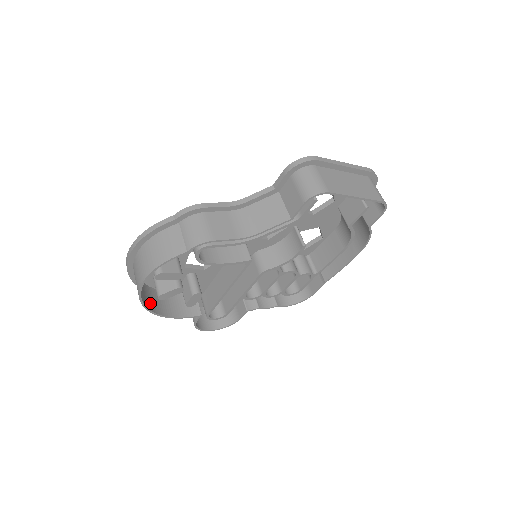
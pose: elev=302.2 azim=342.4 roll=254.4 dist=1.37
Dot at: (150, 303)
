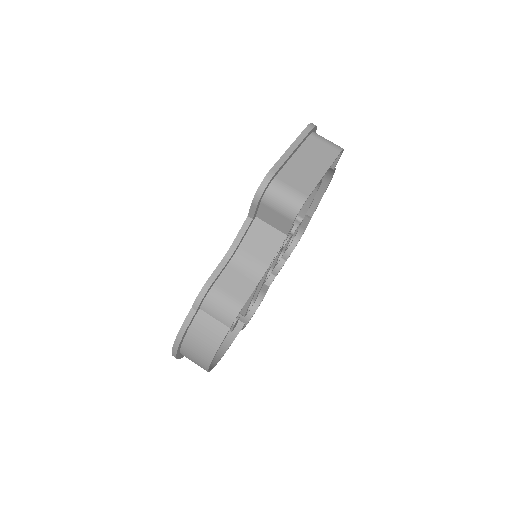
Dot at: occluded
